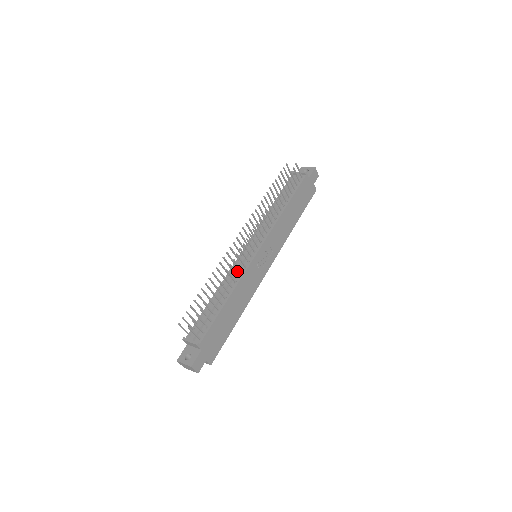
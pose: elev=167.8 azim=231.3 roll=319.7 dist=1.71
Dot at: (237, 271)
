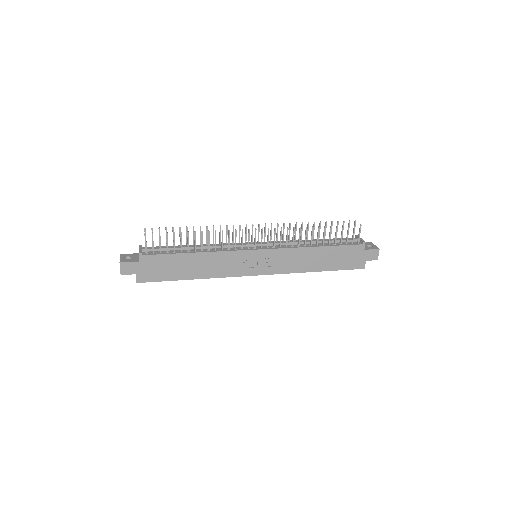
Dot at: (227, 246)
